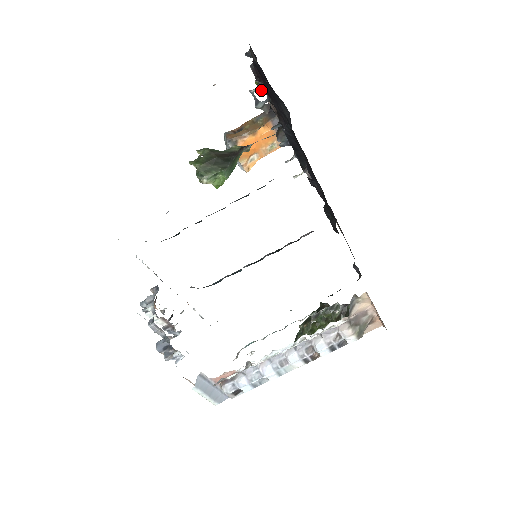
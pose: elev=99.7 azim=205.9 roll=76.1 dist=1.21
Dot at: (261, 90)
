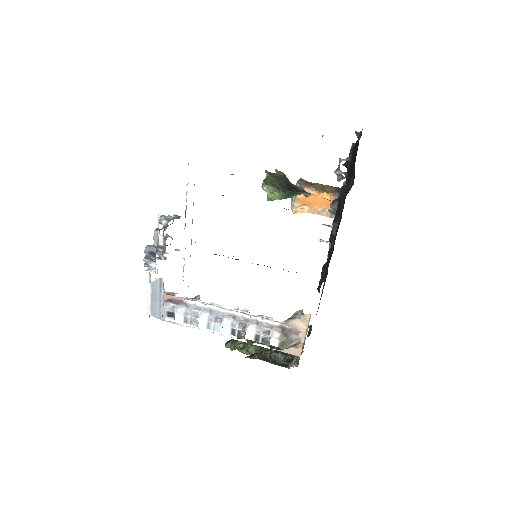
Dot at: (347, 164)
